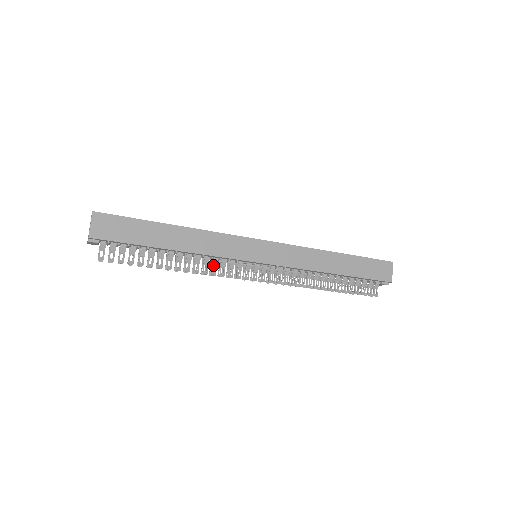
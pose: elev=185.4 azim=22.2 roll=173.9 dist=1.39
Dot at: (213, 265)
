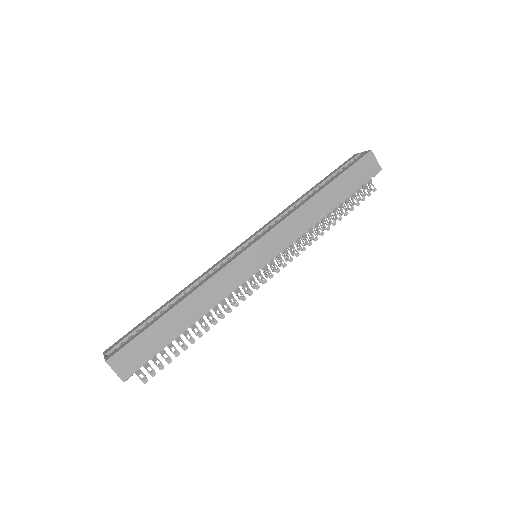
Dot at: (230, 299)
